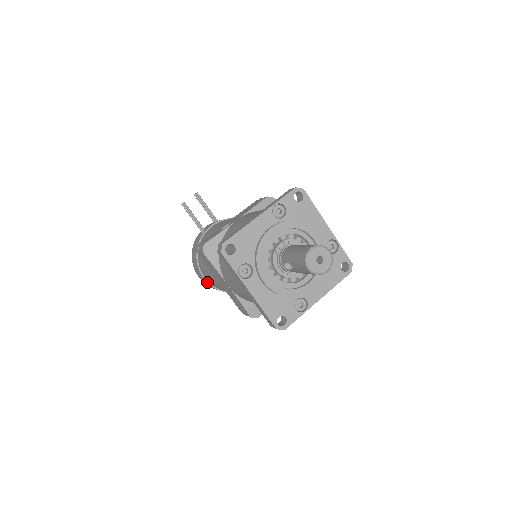
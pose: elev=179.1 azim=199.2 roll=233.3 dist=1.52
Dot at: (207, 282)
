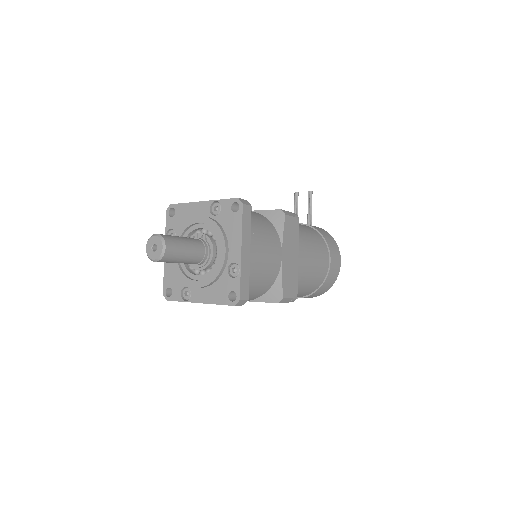
Dot at: occluded
